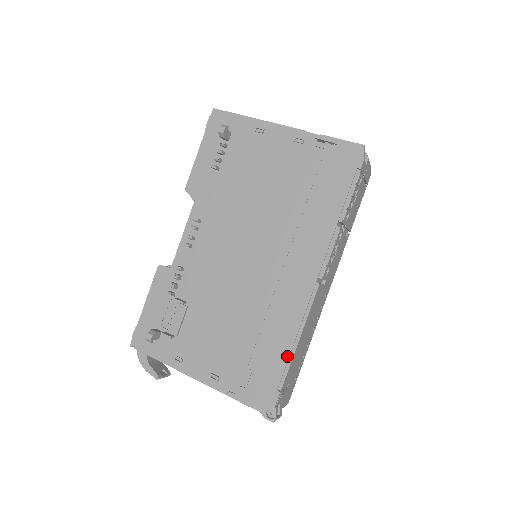
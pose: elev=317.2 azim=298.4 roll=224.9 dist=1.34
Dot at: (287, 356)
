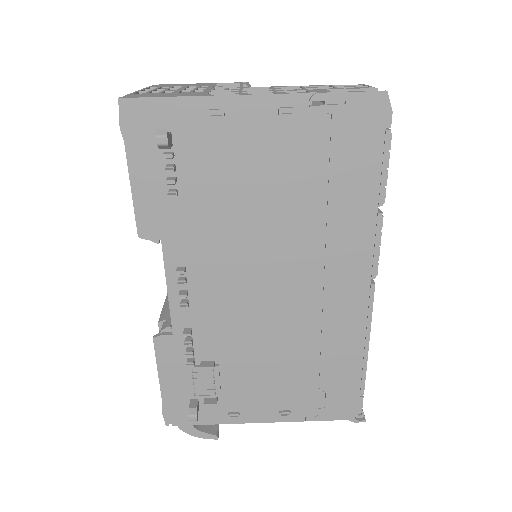
Dot at: (360, 365)
